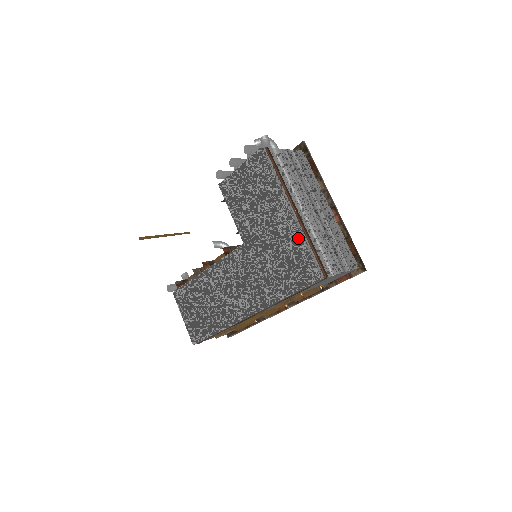
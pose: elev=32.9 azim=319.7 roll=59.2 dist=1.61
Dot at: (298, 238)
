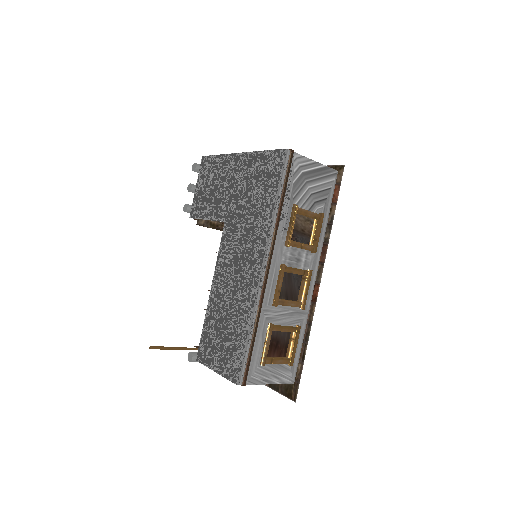
Dot at: (254, 156)
